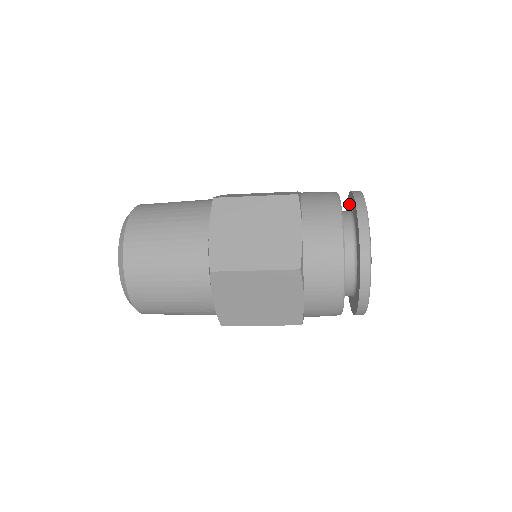
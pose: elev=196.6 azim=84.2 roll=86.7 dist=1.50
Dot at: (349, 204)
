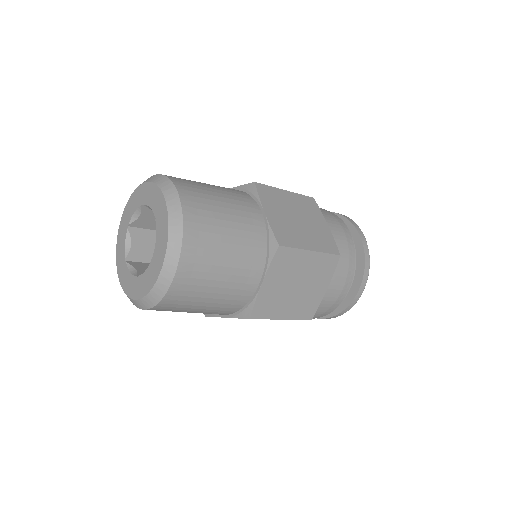
Dot at: occluded
